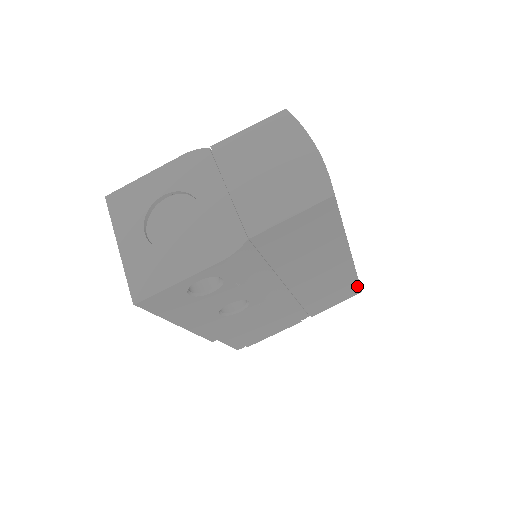
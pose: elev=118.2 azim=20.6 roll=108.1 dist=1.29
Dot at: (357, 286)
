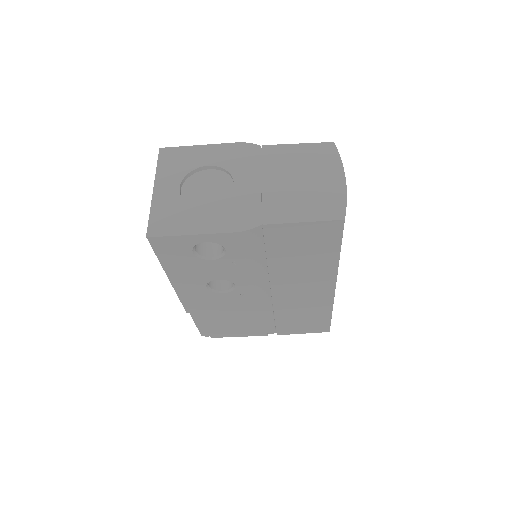
Dot at: (328, 323)
